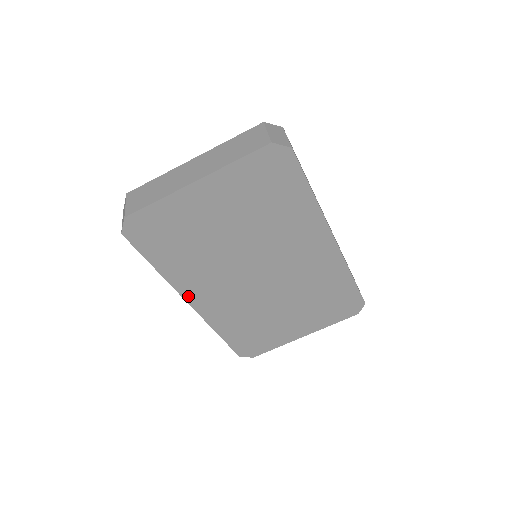
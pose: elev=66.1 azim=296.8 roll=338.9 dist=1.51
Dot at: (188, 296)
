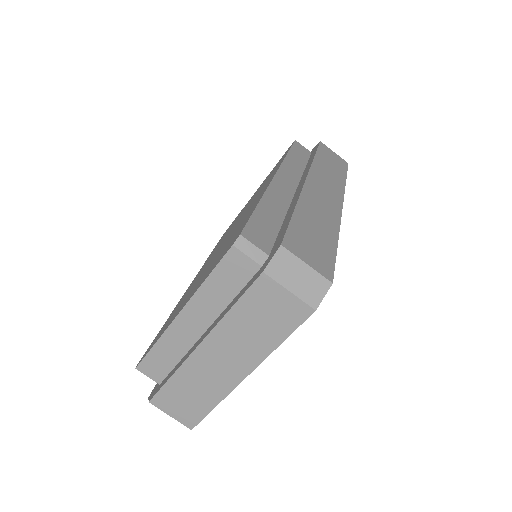
Dot at: occluded
